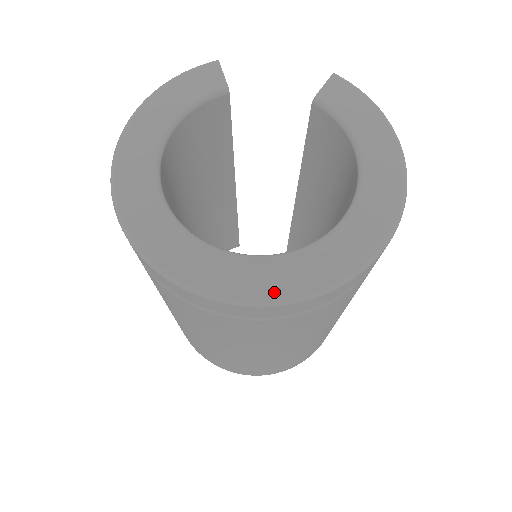
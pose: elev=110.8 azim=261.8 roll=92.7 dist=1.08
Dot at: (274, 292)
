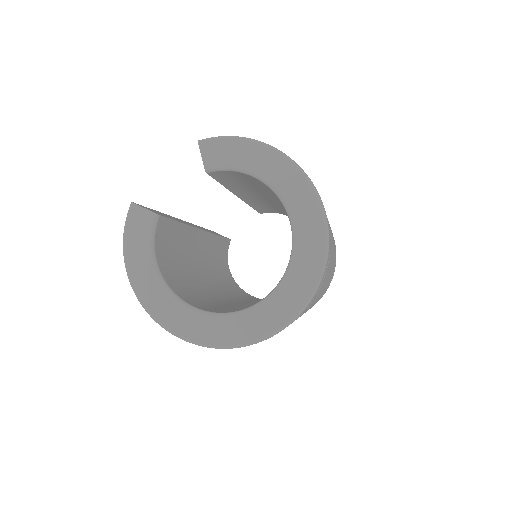
Dot at: (300, 301)
